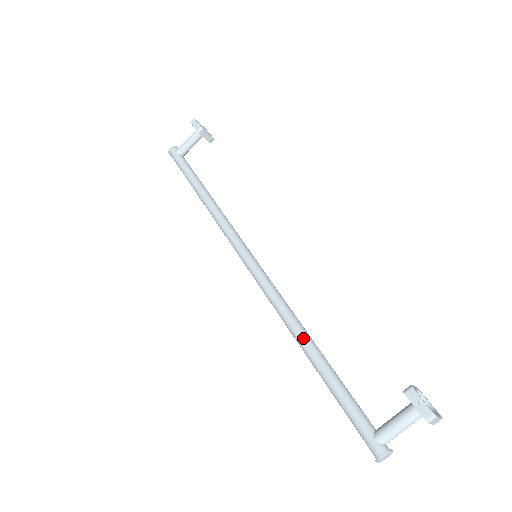
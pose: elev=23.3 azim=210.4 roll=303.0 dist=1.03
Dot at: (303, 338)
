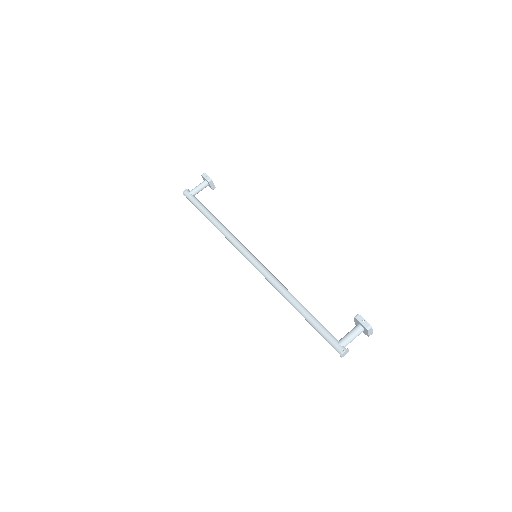
Dot at: (293, 298)
